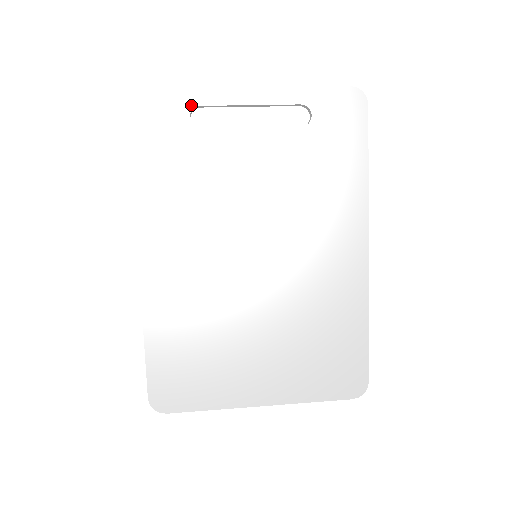
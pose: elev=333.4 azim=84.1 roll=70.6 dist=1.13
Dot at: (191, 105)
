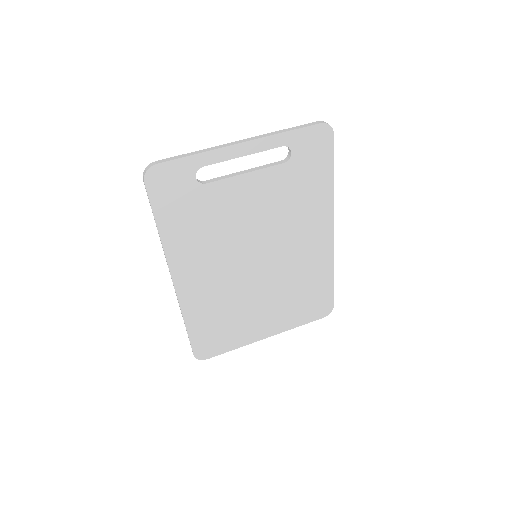
Dot at: (195, 168)
